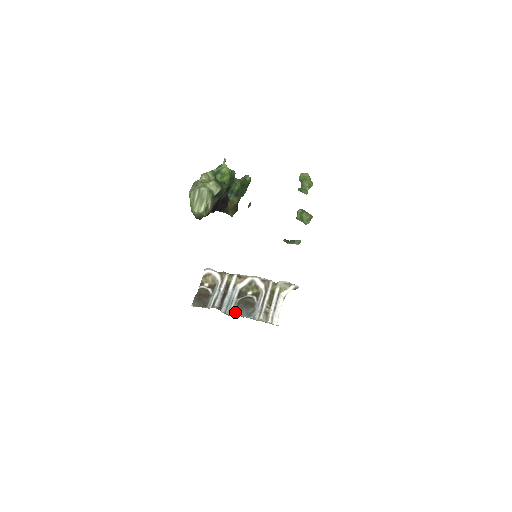
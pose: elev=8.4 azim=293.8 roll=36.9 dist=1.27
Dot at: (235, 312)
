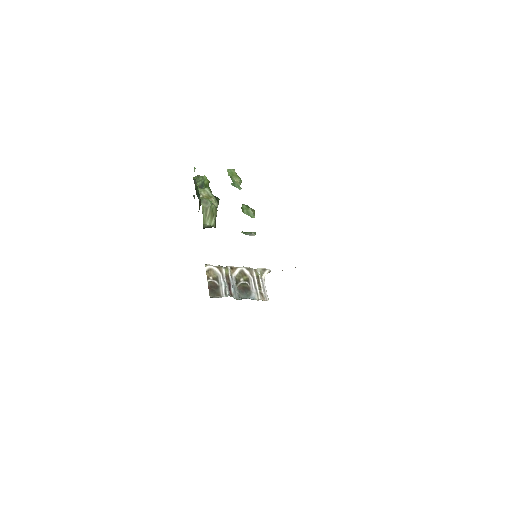
Dot at: (239, 296)
